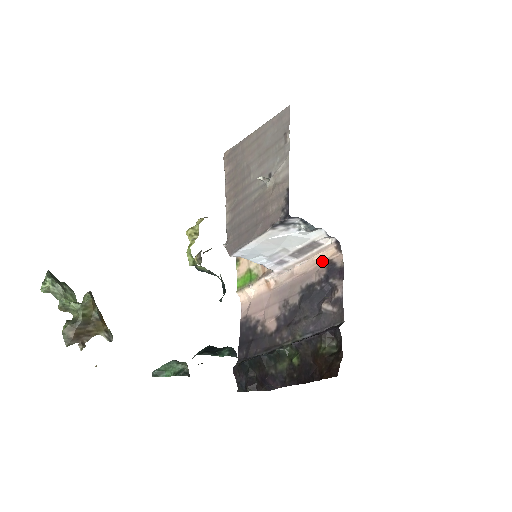
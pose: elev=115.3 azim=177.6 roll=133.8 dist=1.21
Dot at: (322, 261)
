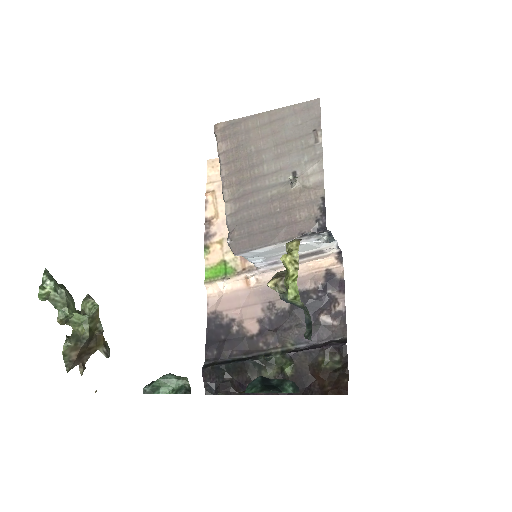
Dot at: (319, 269)
